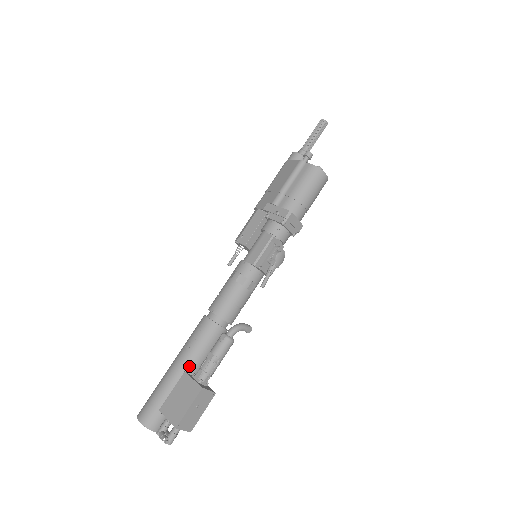
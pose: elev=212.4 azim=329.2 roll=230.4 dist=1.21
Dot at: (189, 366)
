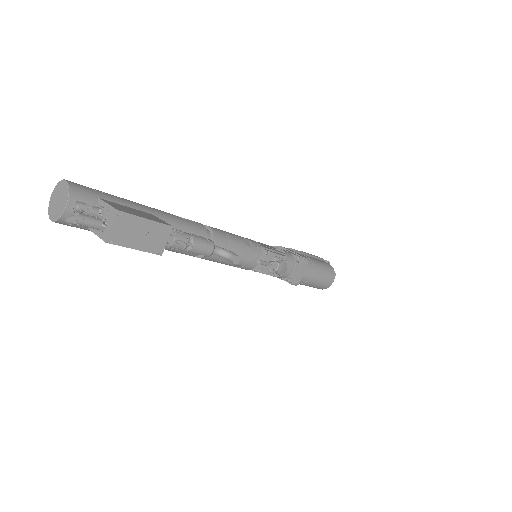
Dot at: (159, 218)
